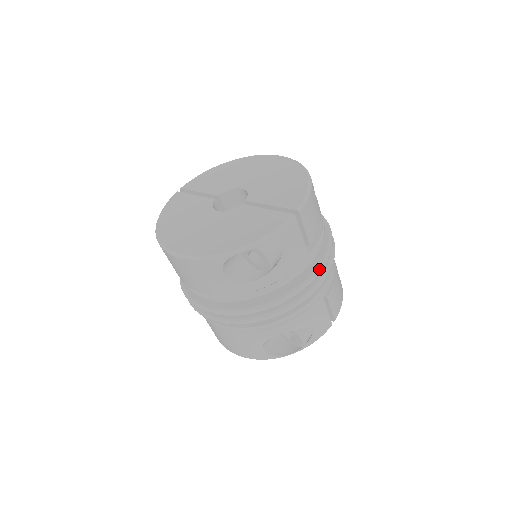
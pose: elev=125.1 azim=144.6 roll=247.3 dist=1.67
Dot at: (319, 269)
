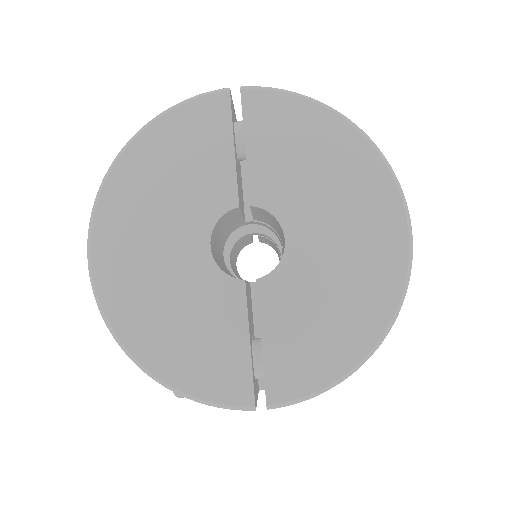
Dot at: occluded
